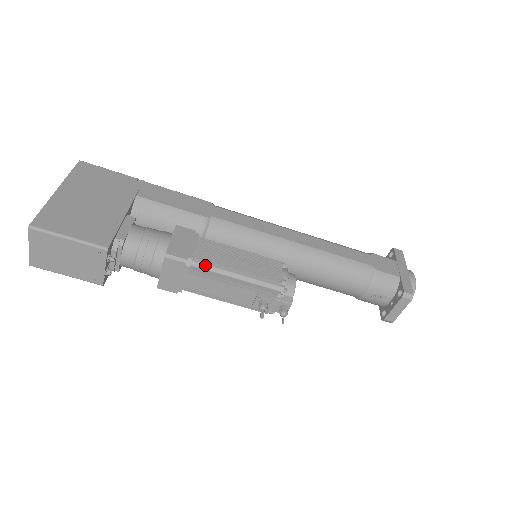
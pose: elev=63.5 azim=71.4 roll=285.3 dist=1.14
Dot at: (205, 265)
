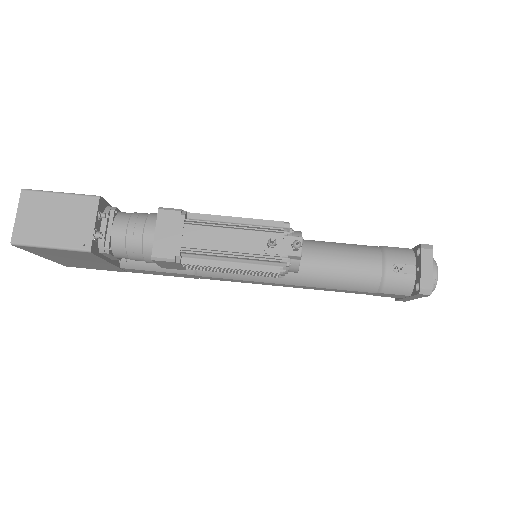
Dot at: (201, 220)
